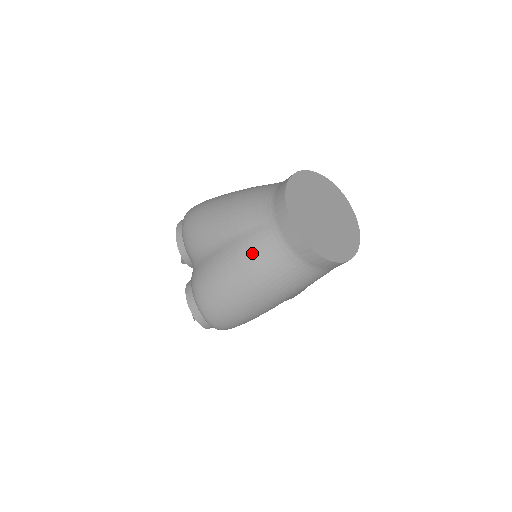
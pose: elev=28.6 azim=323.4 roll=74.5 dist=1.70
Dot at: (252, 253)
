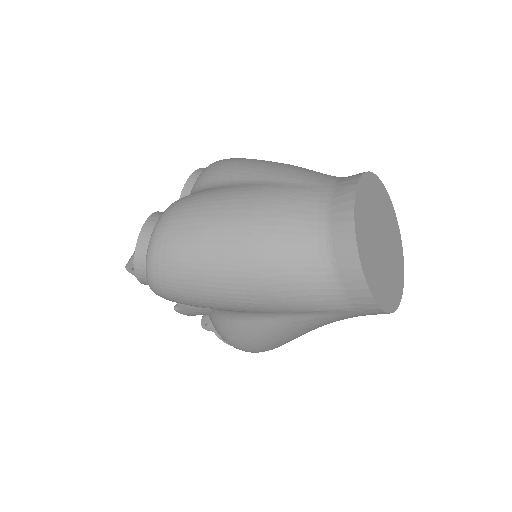
Dot at: (278, 201)
